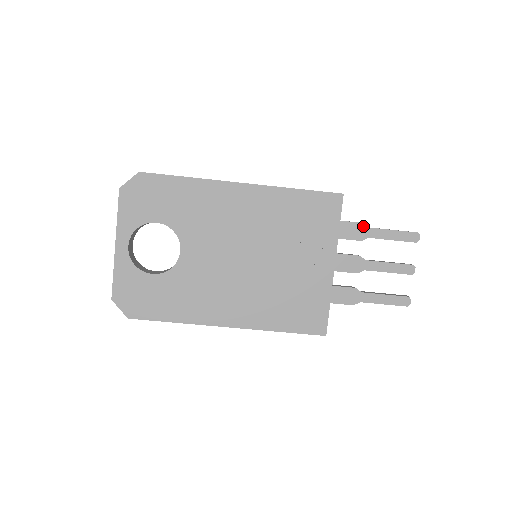
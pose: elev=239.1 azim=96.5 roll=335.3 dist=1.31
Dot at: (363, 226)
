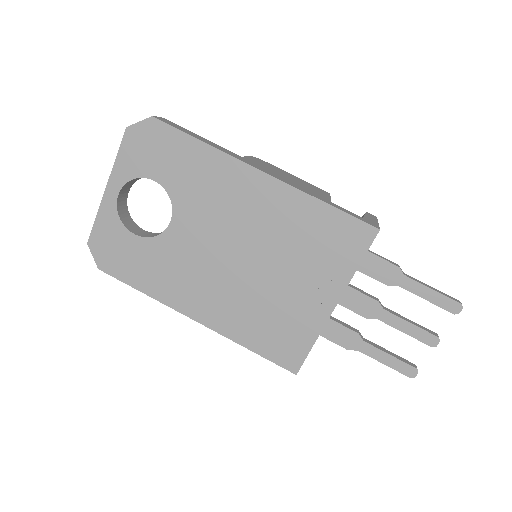
Dot at: (397, 270)
